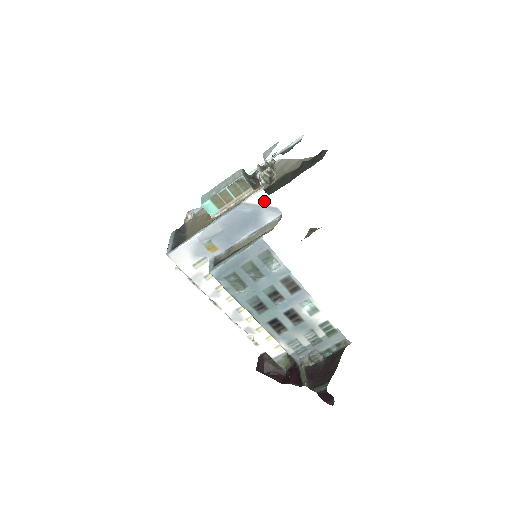
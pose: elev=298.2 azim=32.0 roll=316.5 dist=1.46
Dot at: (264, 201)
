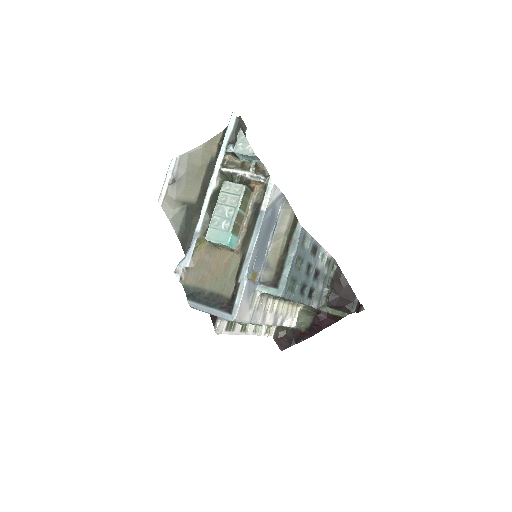
Dot at: (274, 194)
